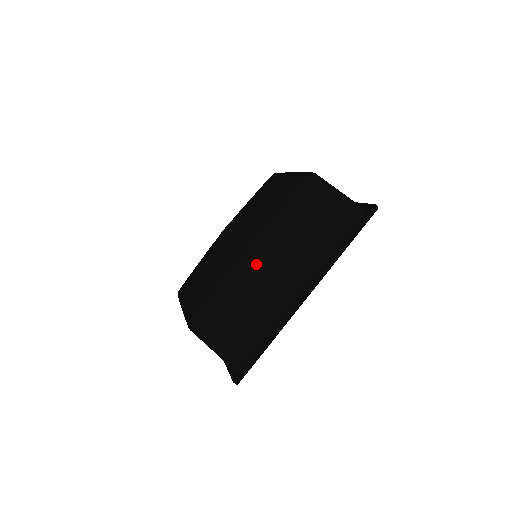
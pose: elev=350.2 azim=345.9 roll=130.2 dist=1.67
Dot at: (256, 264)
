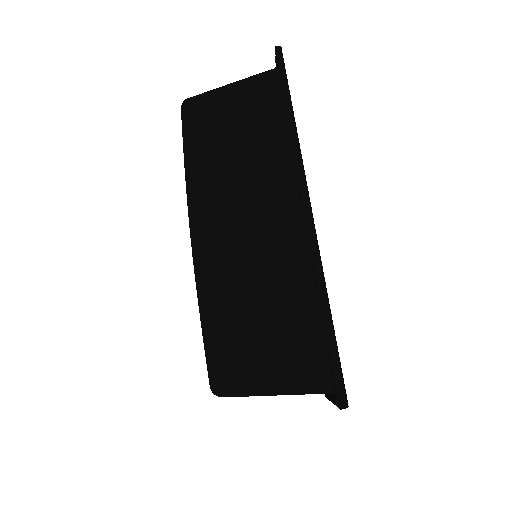
Dot at: (216, 240)
